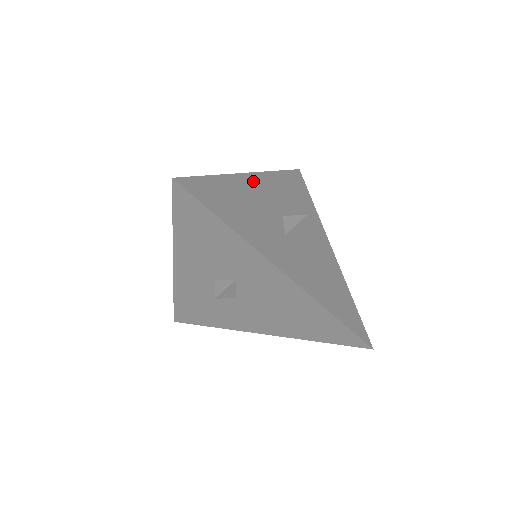
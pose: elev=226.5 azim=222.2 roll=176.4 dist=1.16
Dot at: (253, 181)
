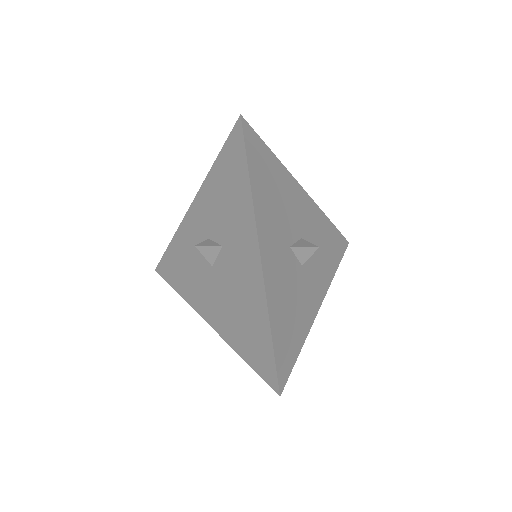
Dot at: (268, 262)
